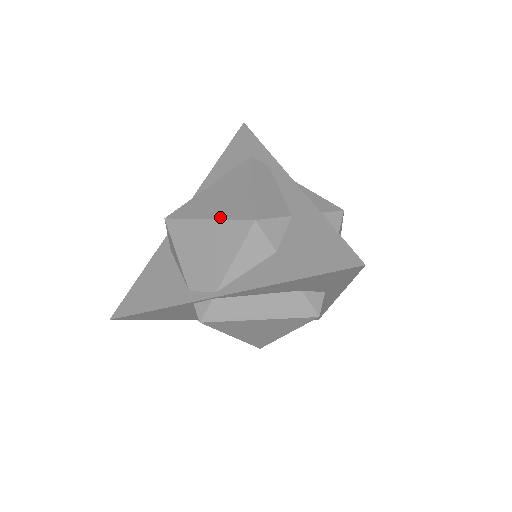
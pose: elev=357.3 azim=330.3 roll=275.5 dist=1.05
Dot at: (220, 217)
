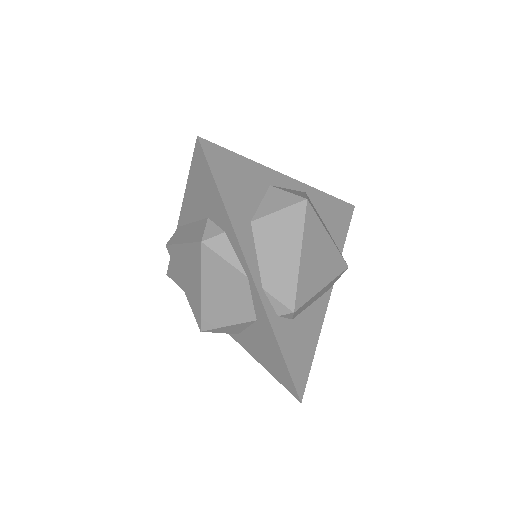
Dot at: occluded
